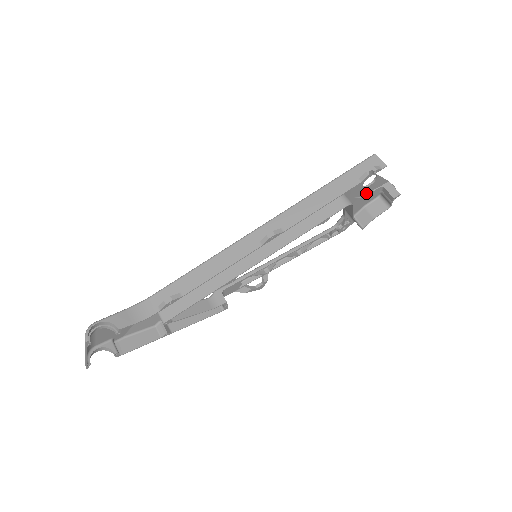
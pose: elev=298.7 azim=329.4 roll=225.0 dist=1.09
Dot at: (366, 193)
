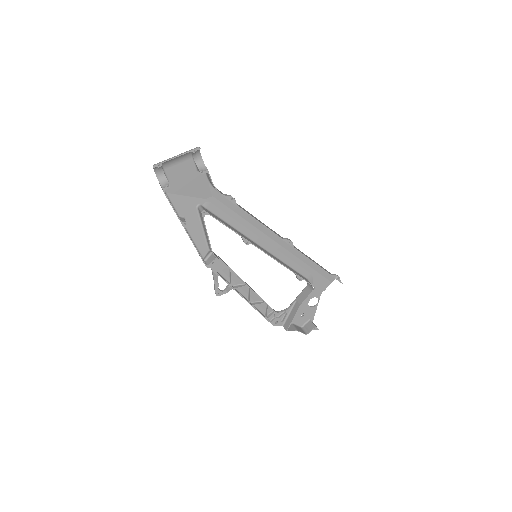
Dot at: (303, 312)
